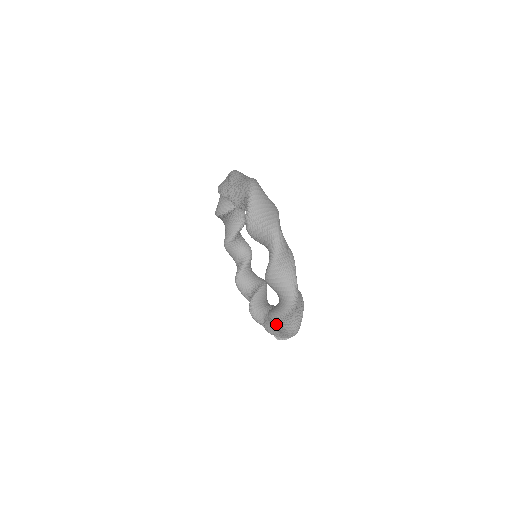
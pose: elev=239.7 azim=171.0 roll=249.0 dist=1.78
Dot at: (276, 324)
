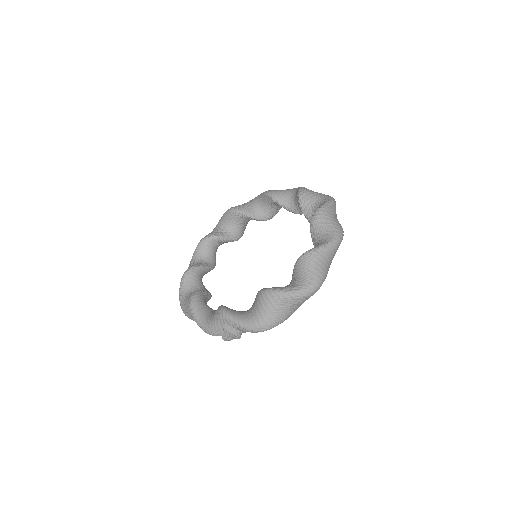
Dot at: (265, 302)
